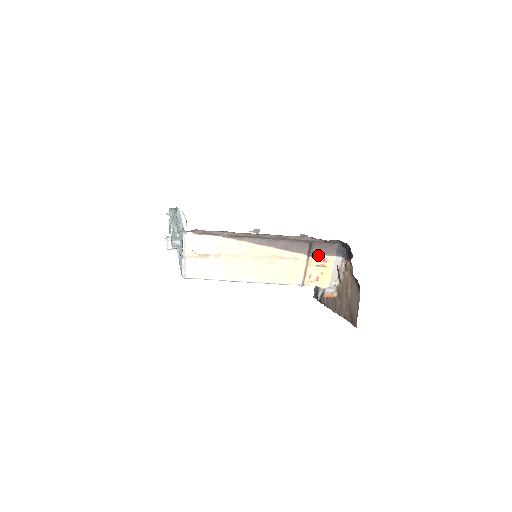
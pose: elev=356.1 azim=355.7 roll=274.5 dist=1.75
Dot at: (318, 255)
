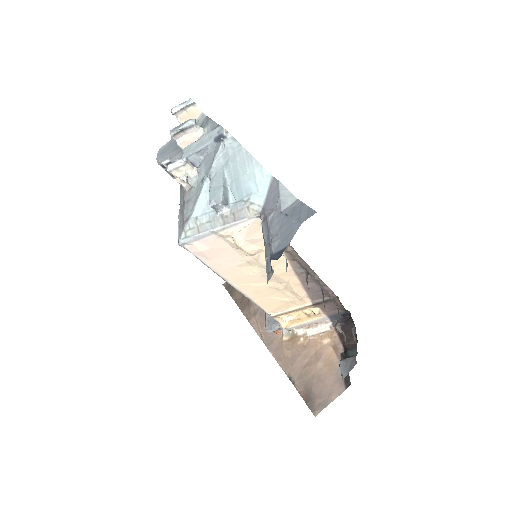
Dot at: (318, 308)
